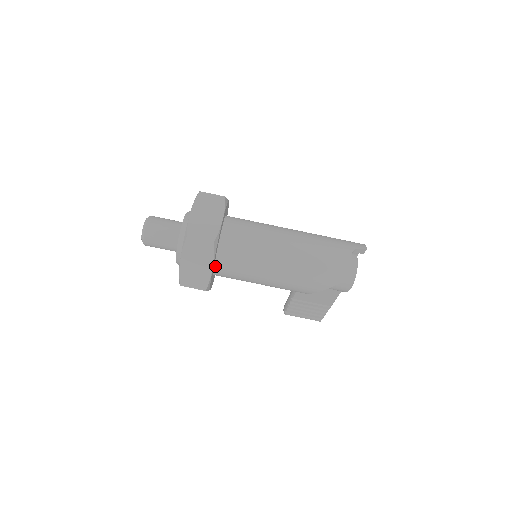
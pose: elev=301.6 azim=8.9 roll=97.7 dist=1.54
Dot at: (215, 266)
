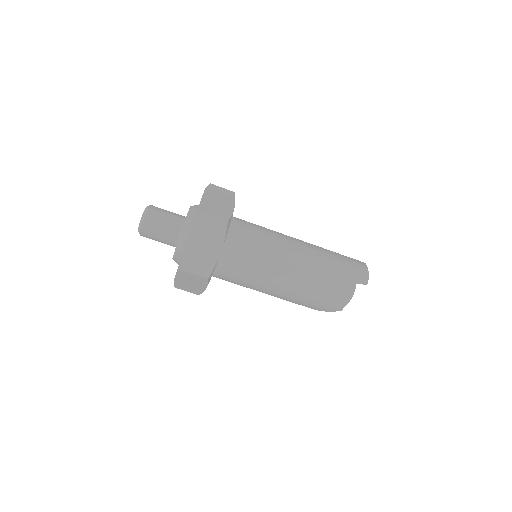
Dot at: occluded
